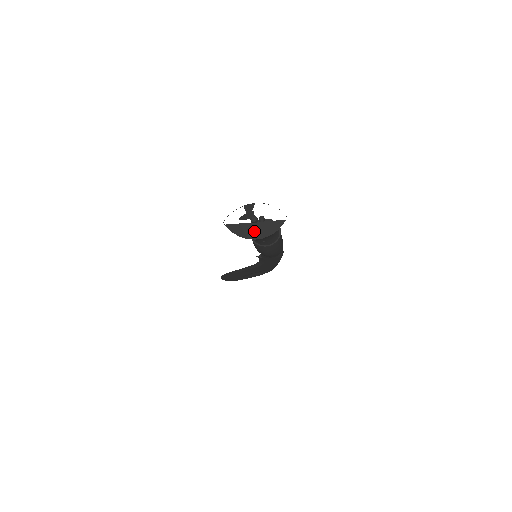
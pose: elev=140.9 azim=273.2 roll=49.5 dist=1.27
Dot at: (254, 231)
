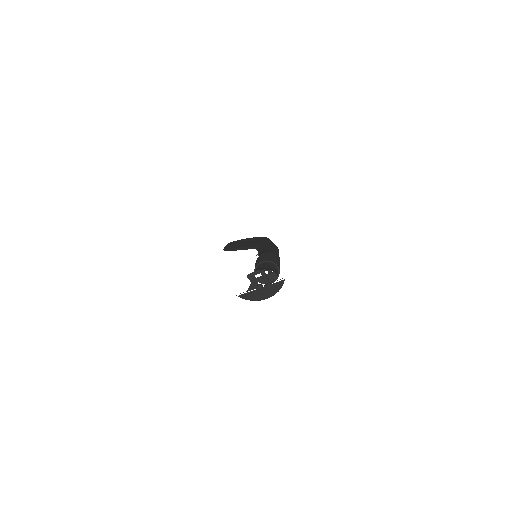
Dot at: (262, 294)
